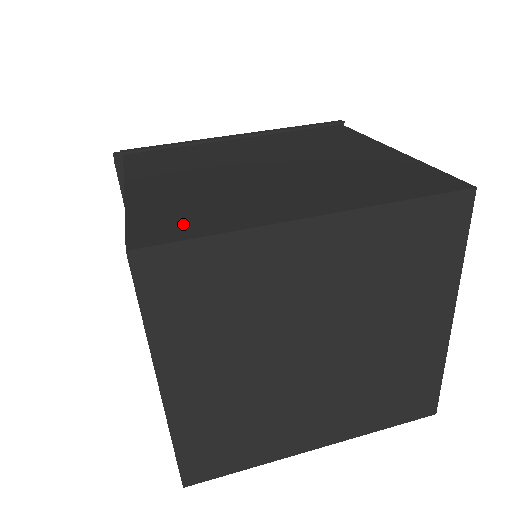
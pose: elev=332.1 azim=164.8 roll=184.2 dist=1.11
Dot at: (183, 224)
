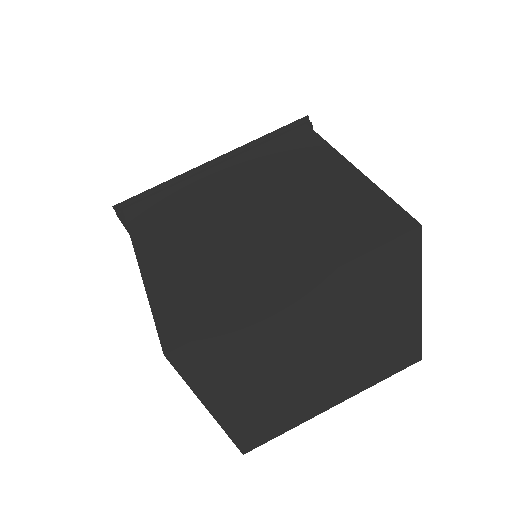
Dot at: (197, 314)
